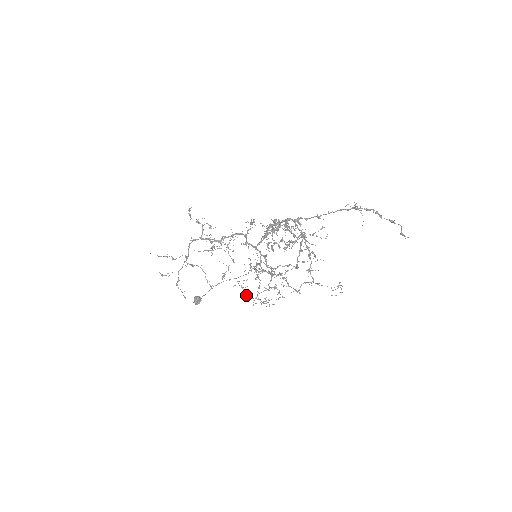
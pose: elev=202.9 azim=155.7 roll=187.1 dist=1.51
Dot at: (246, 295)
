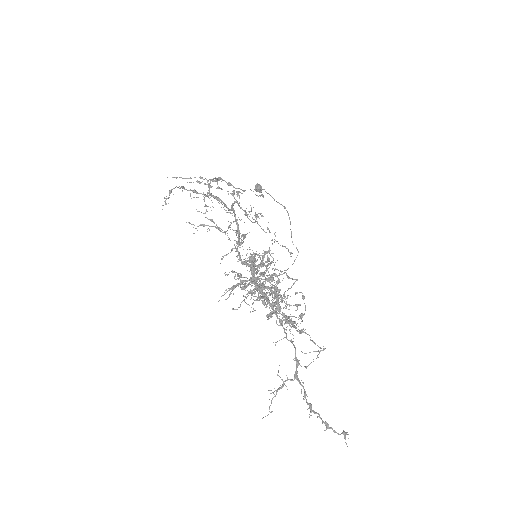
Dot at: occluded
